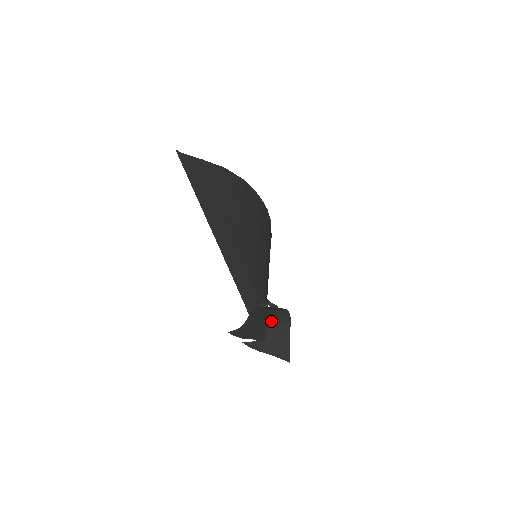
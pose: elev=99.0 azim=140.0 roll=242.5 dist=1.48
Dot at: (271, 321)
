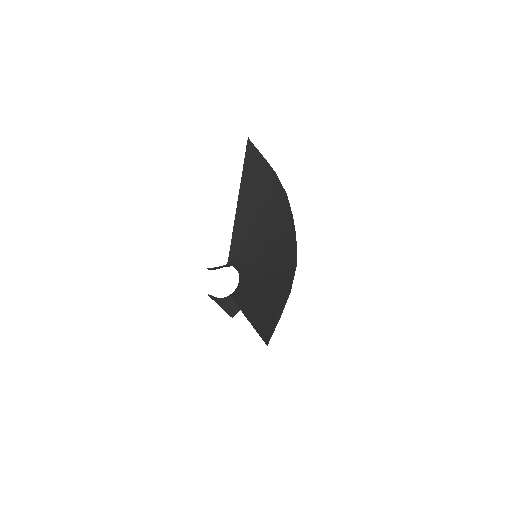
Dot at: occluded
